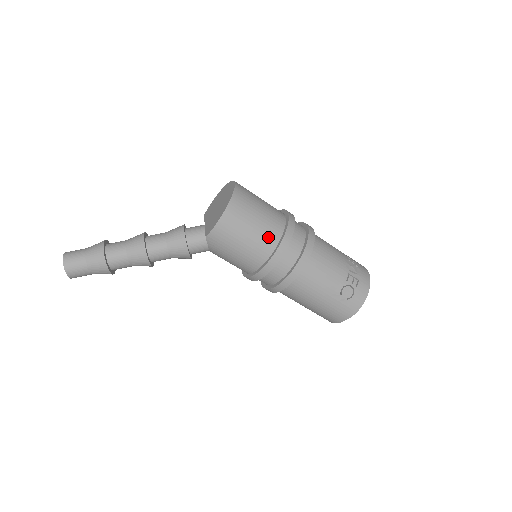
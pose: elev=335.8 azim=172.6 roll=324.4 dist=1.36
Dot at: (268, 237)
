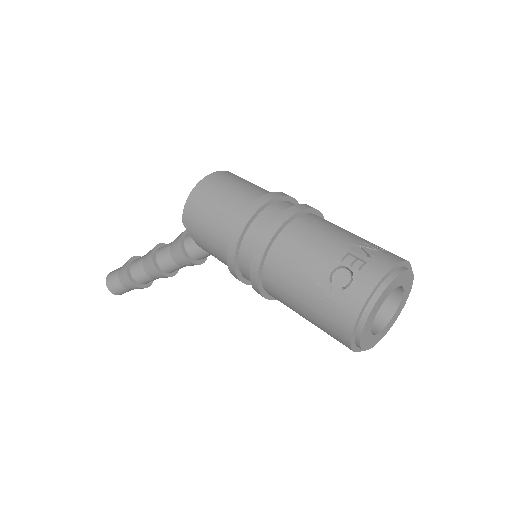
Dot at: (235, 209)
